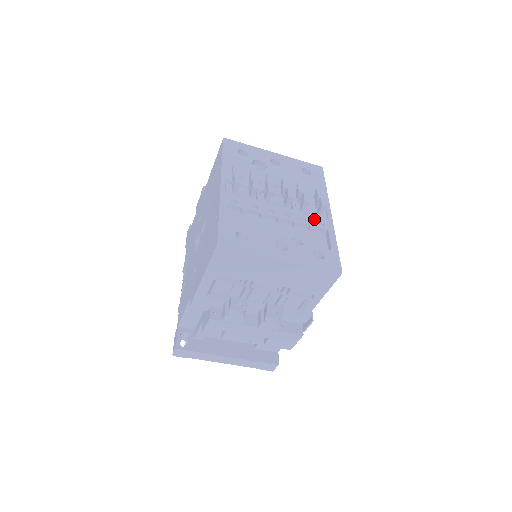
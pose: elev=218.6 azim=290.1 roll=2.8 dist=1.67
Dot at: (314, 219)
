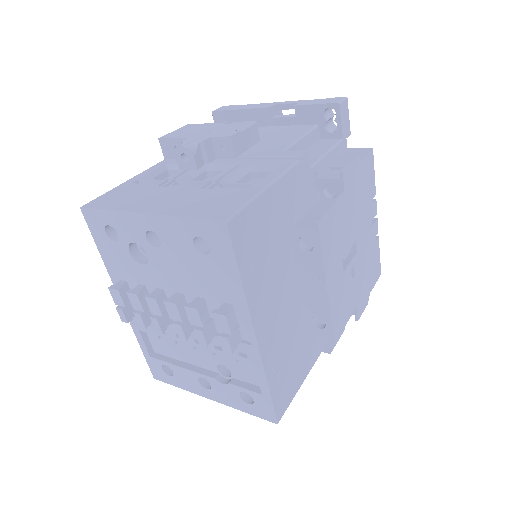
Dot at: occluded
